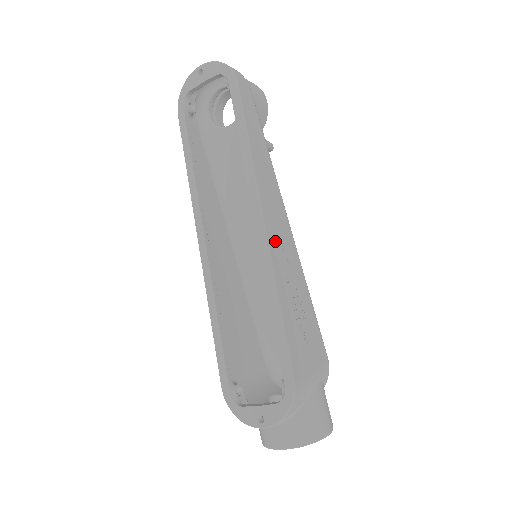
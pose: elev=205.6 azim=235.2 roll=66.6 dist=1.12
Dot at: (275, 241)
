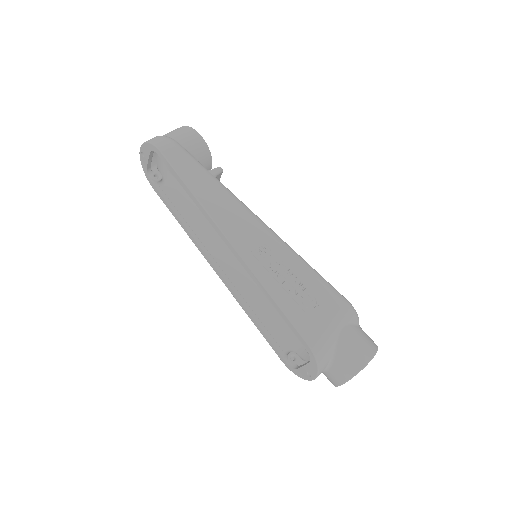
Dot at: (249, 250)
